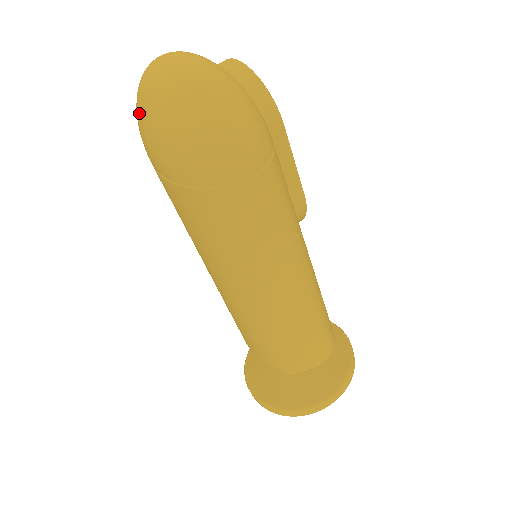
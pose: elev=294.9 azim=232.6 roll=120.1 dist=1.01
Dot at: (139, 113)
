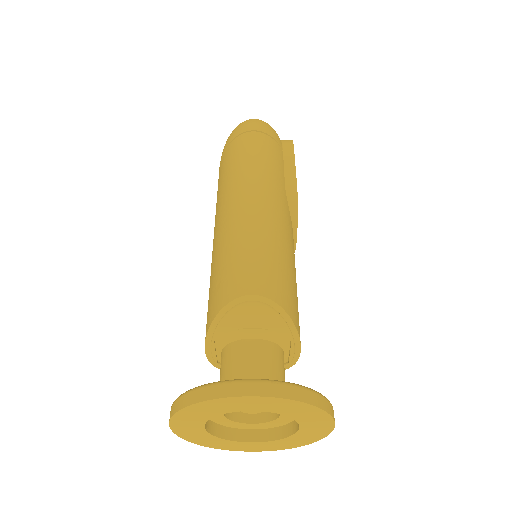
Dot at: occluded
